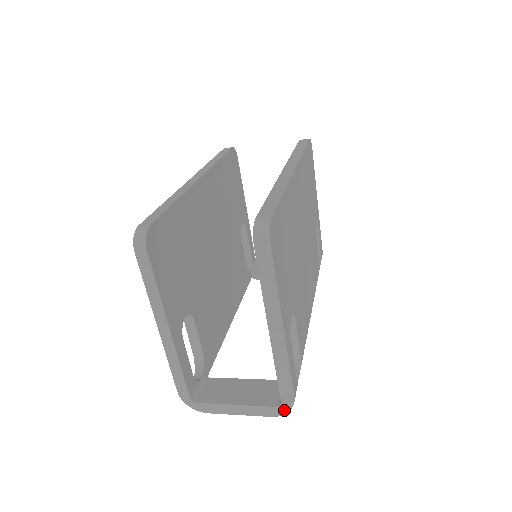
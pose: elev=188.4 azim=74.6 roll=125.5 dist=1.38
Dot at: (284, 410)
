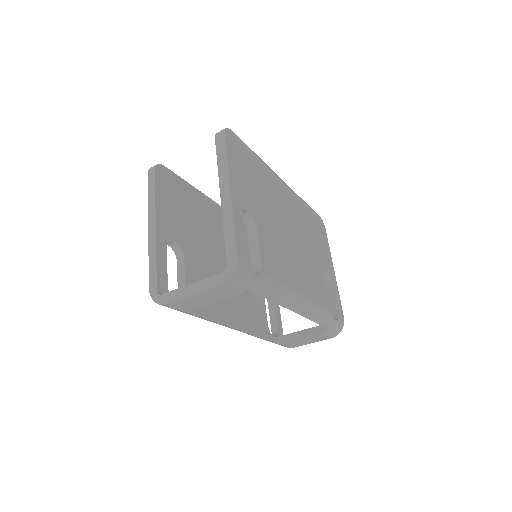
Dot at: (229, 274)
